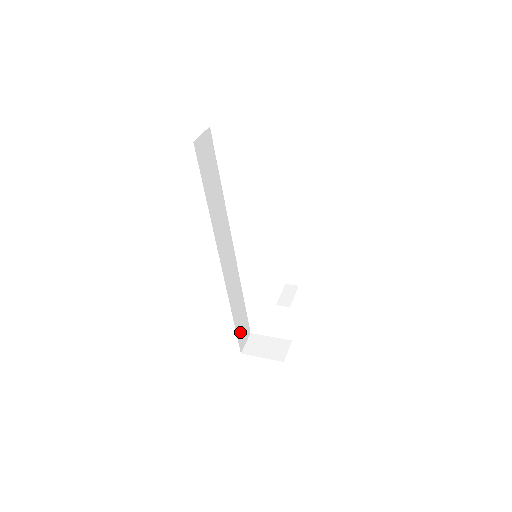
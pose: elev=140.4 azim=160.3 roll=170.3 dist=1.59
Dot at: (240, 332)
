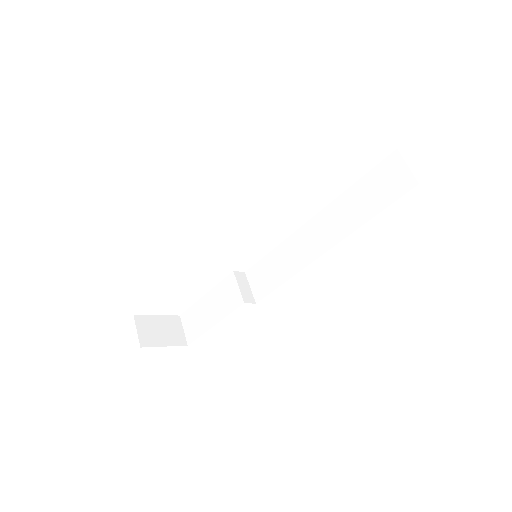
Dot at: occluded
